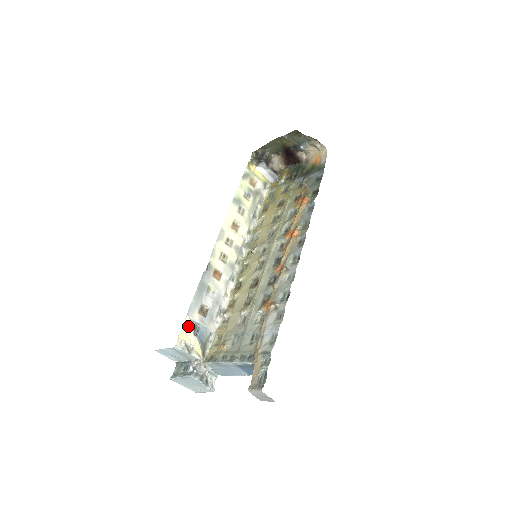
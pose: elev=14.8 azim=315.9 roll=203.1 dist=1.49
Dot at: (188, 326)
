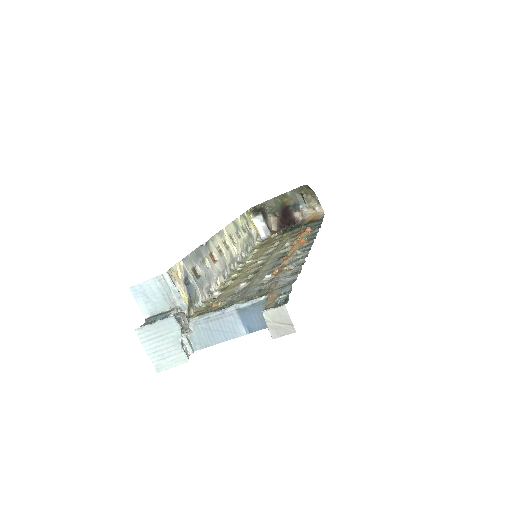
Dot at: (180, 270)
